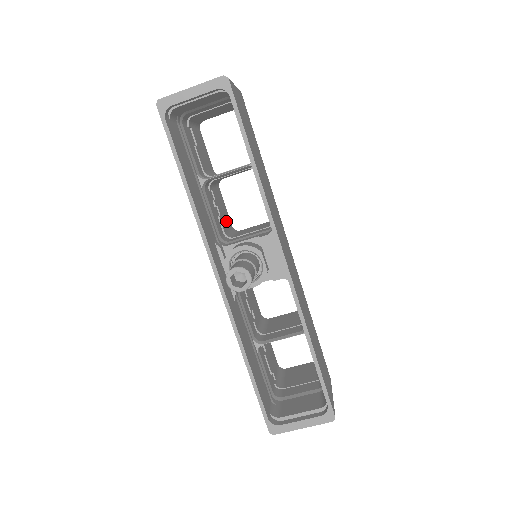
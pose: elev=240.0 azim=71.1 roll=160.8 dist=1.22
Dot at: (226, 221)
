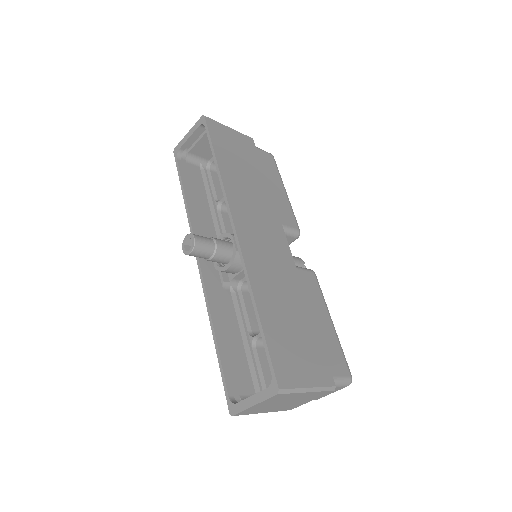
Dot at: occluded
